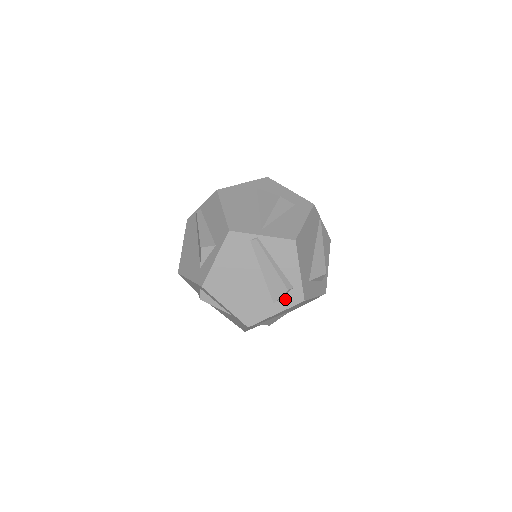
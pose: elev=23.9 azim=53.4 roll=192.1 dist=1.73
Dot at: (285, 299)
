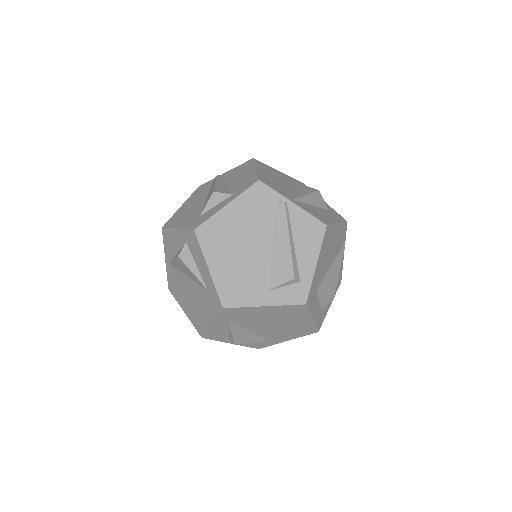
Dot at: (284, 291)
